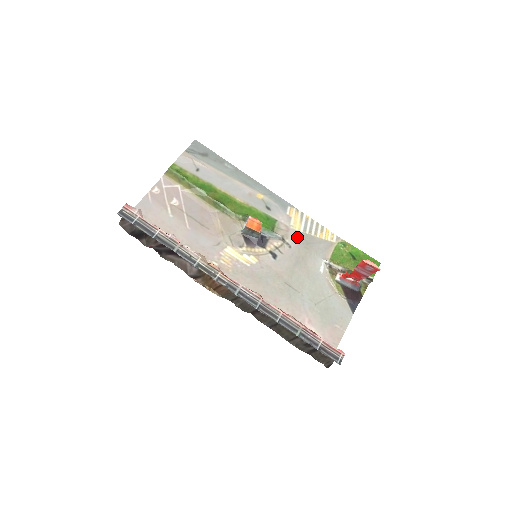
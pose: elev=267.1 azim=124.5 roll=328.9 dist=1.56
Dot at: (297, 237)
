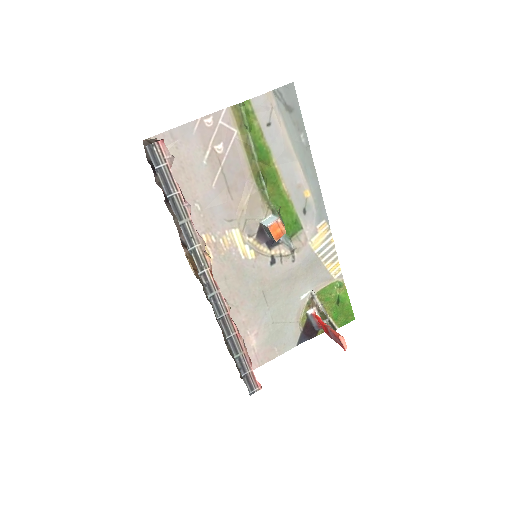
Dot at: (307, 255)
